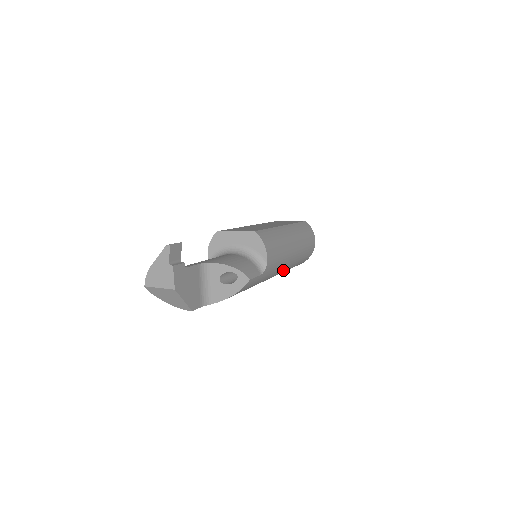
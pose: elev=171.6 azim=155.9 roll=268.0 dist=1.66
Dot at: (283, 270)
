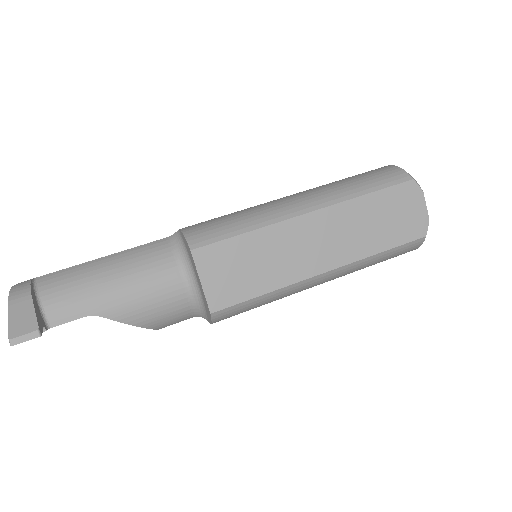
Dot at: occluded
